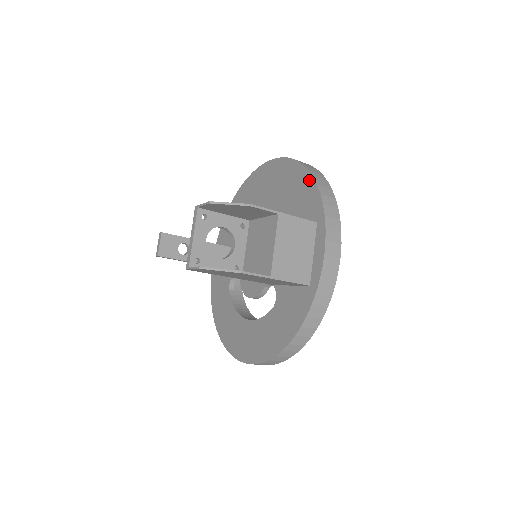
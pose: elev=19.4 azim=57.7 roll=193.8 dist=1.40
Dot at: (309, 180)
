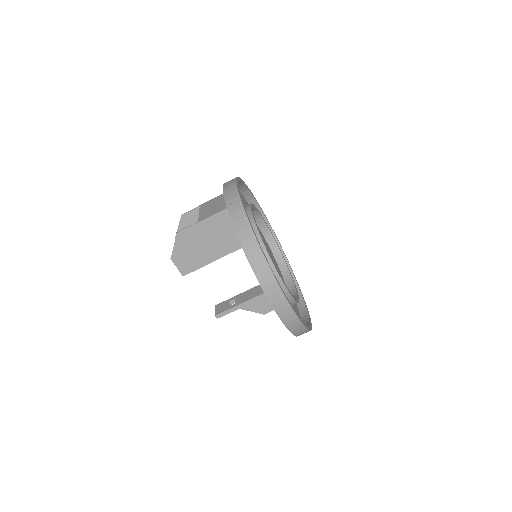
Dot at: occluded
